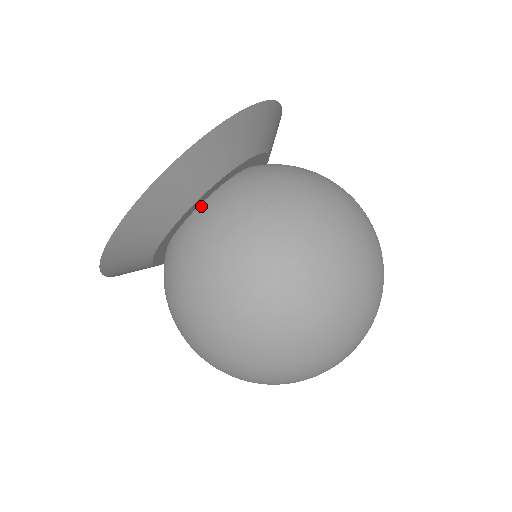
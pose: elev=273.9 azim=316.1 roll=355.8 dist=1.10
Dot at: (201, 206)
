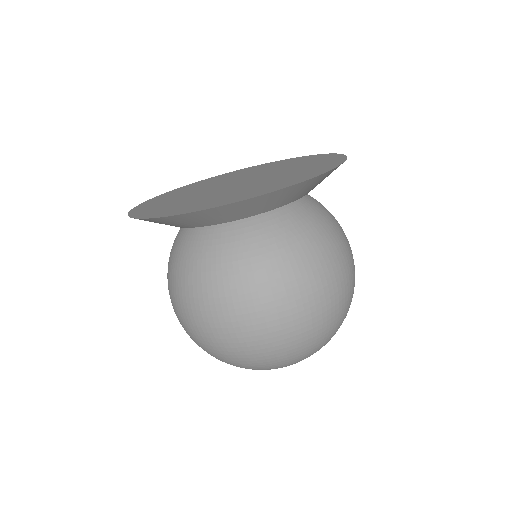
Dot at: occluded
